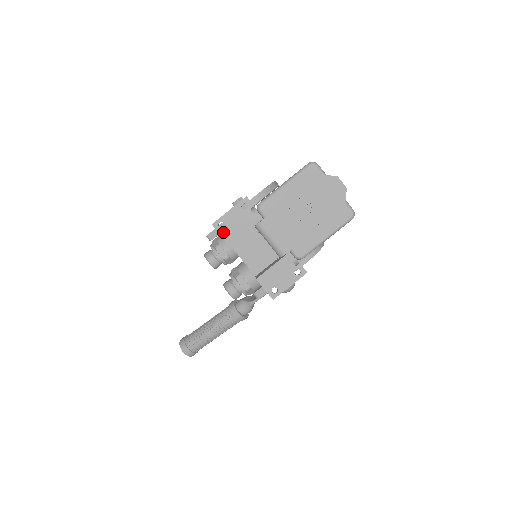
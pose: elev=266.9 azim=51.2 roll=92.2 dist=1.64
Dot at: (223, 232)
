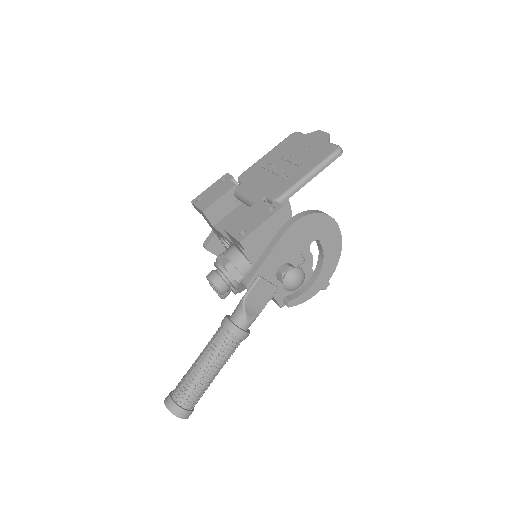
Dot at: (199, 204)
